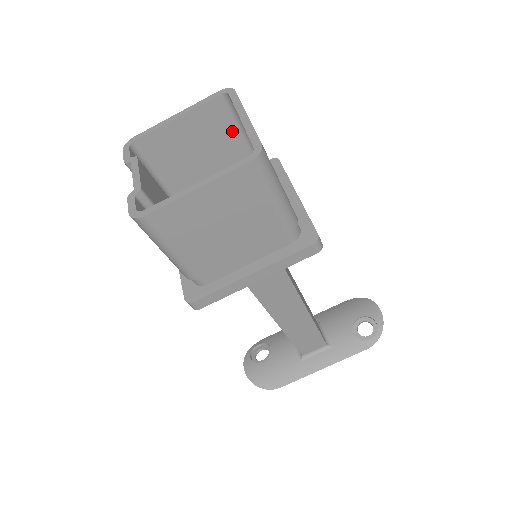
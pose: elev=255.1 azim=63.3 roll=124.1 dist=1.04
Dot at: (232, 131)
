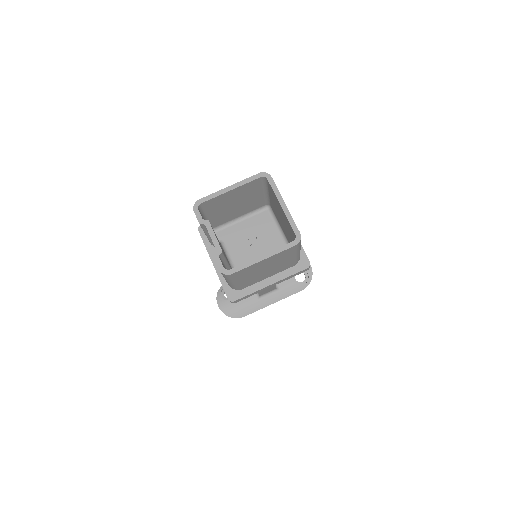
Dot at: (259, 191)
